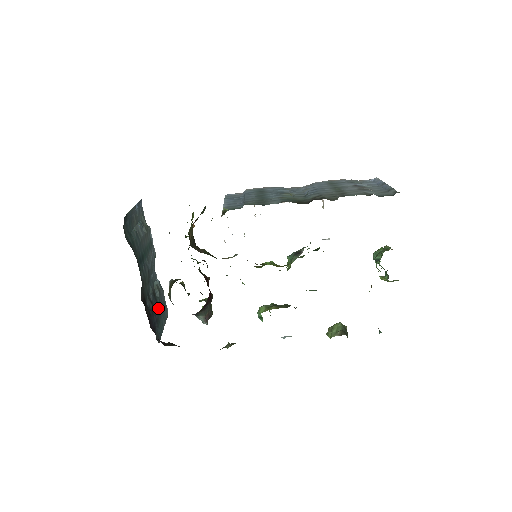
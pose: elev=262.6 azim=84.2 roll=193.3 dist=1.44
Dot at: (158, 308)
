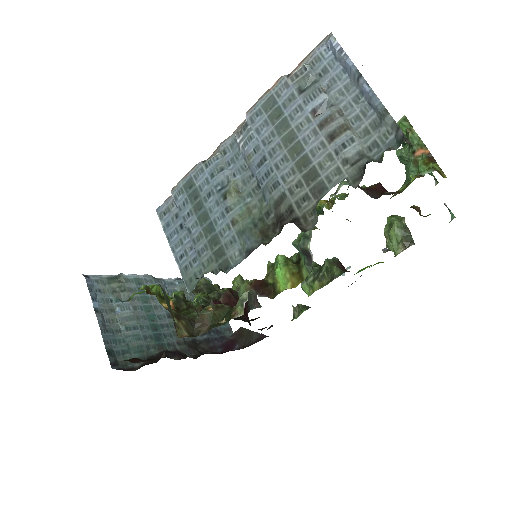
Dot at: occluded
